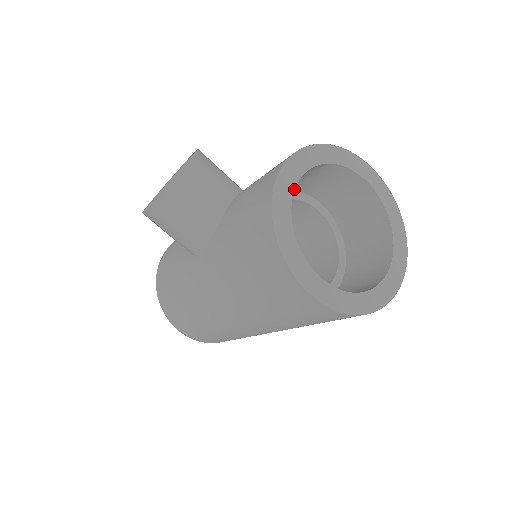
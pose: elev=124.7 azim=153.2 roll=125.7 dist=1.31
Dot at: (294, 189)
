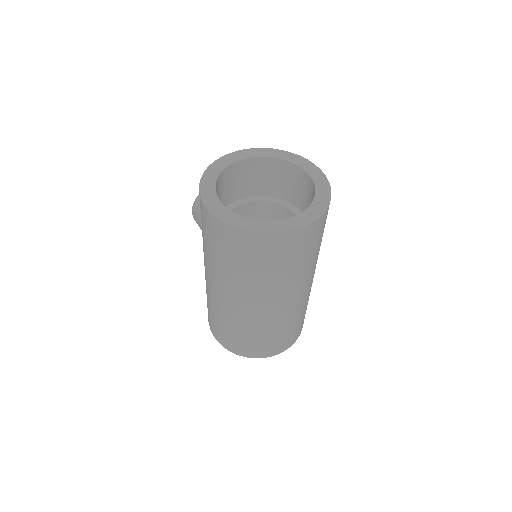
Dot at: (235, 162)
